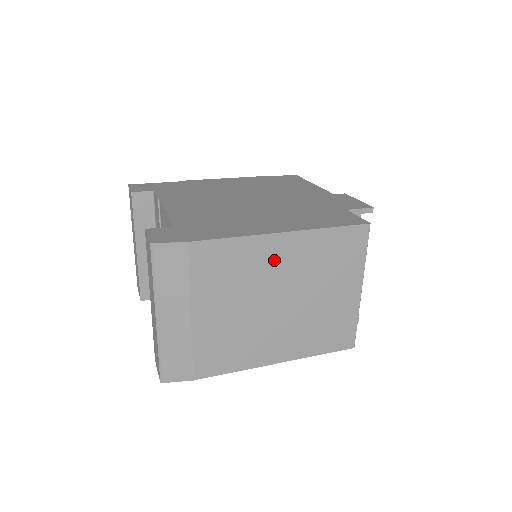
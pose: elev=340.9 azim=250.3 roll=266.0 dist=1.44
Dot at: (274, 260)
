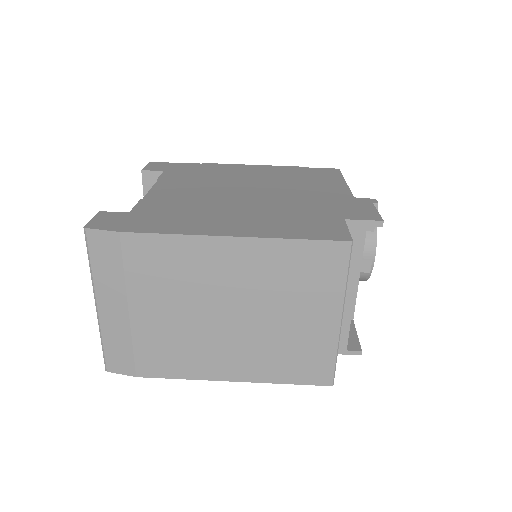
Dot at: (222, 267)
